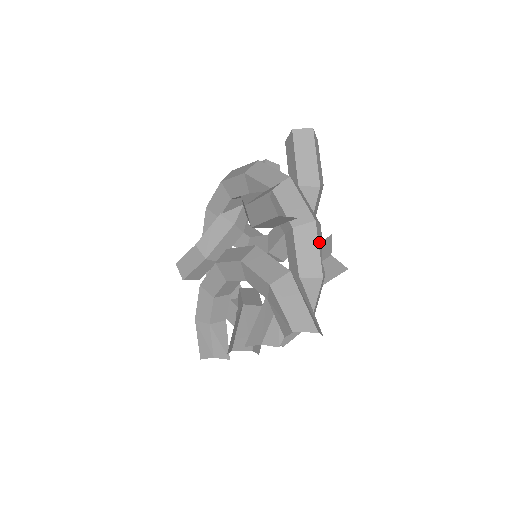
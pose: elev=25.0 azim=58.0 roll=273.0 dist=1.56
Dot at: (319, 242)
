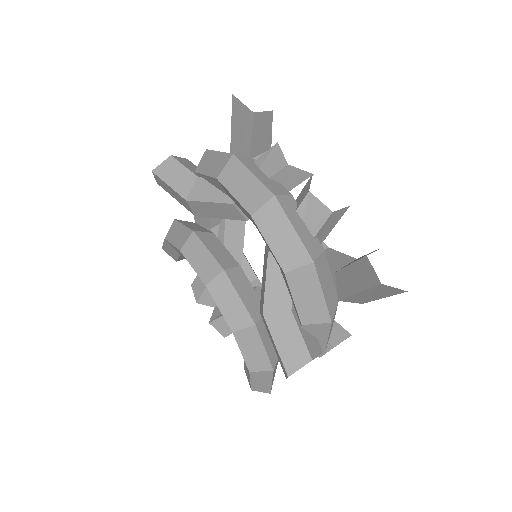
Dot at: occluded
